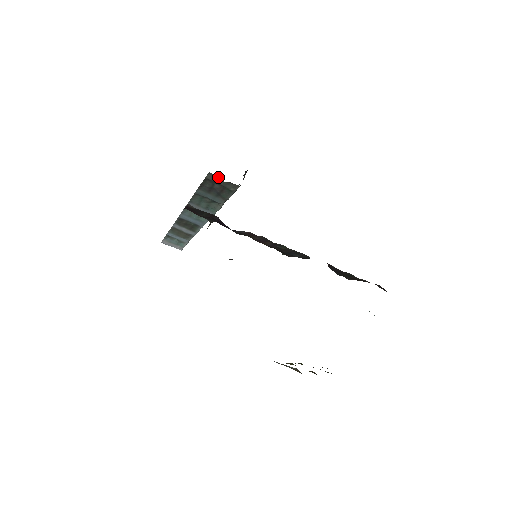
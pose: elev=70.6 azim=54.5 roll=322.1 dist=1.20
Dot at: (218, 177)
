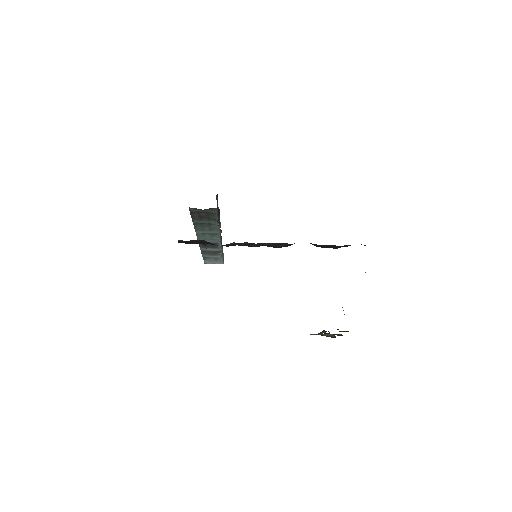
Dot at: occluded
